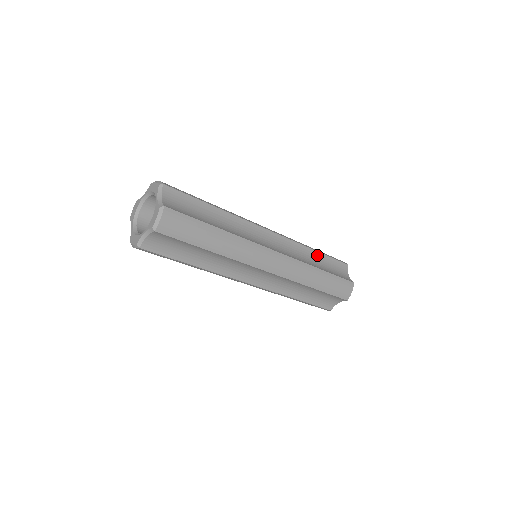
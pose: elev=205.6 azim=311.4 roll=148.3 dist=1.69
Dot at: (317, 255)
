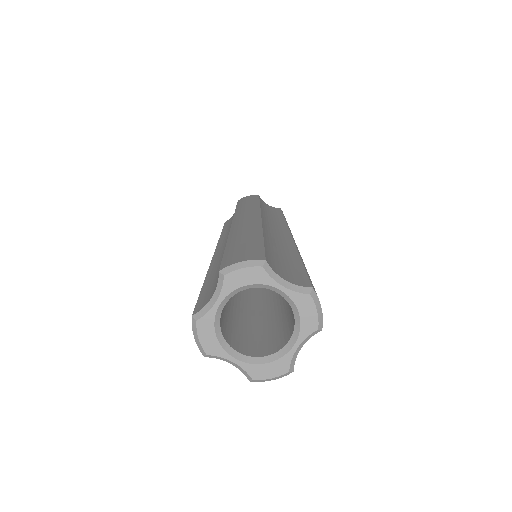
Dot at: occluded
